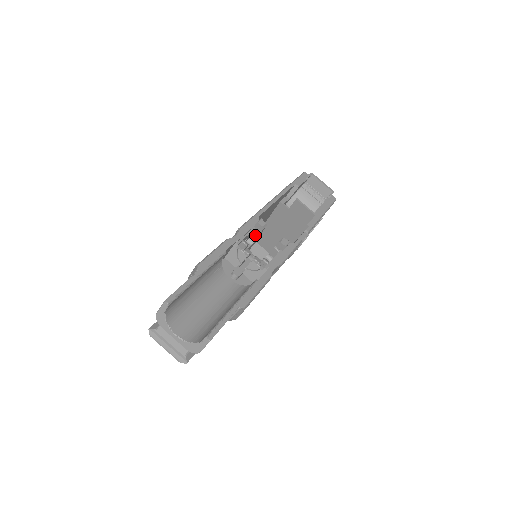
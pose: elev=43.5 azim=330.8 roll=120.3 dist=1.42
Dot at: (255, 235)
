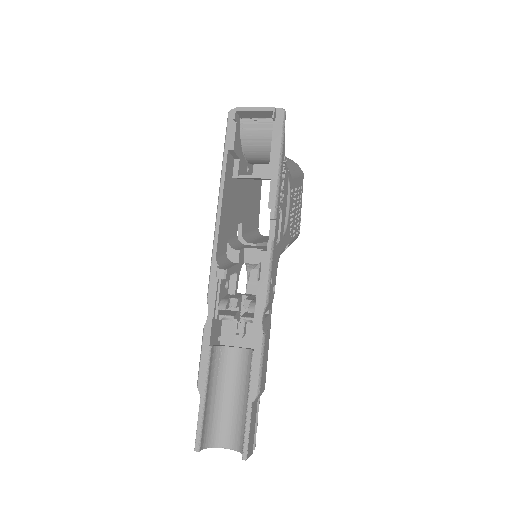
Dot at: occluded
